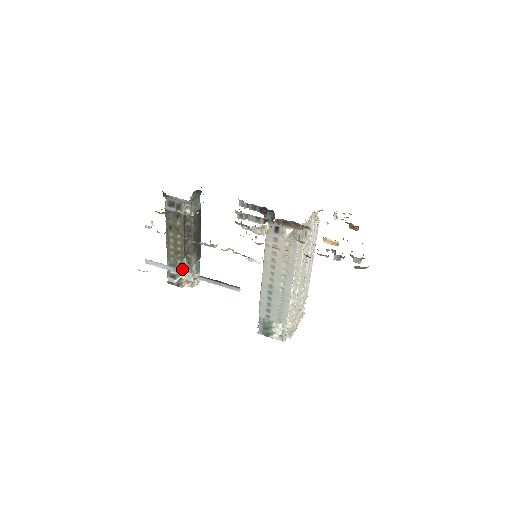
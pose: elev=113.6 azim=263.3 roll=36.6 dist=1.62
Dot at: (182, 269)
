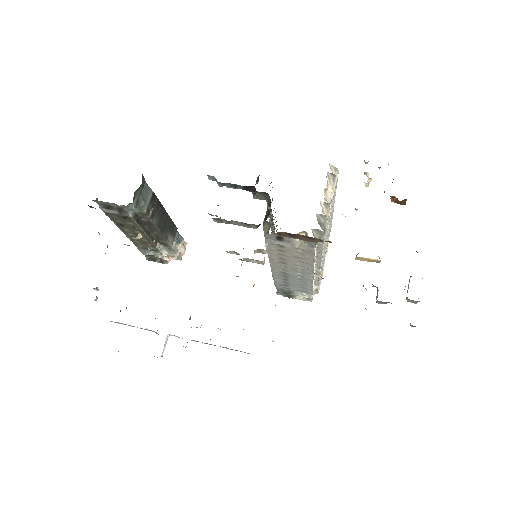
Dot at: (159, 252)
